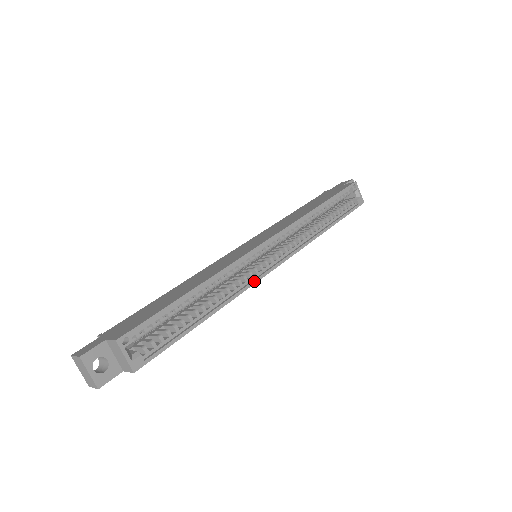
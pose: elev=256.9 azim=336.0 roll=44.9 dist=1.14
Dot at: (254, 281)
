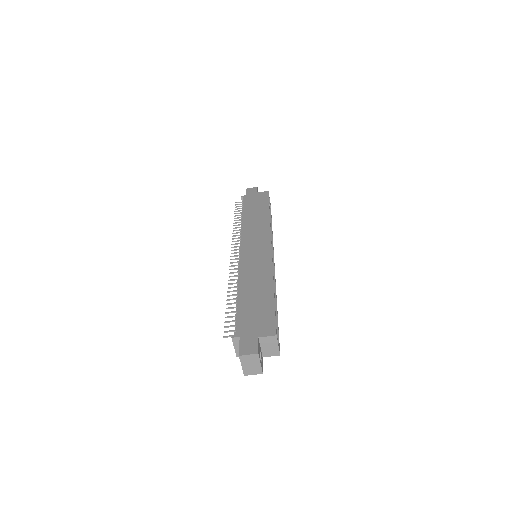
Dot at: occluded
